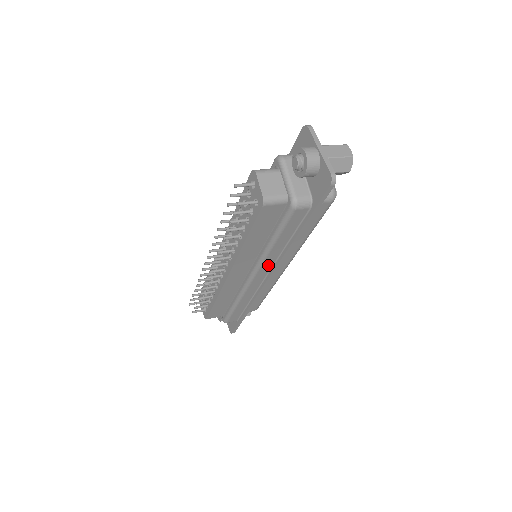
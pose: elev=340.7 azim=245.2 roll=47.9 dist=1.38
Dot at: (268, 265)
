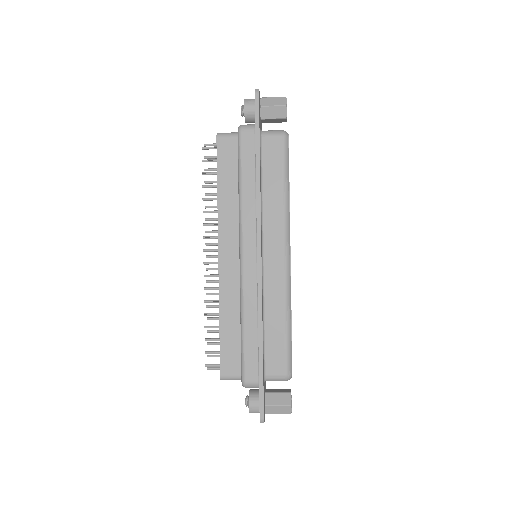
Dot at: (251, 229)
